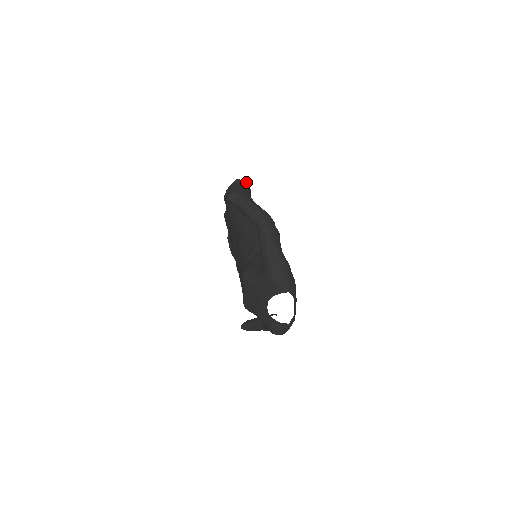
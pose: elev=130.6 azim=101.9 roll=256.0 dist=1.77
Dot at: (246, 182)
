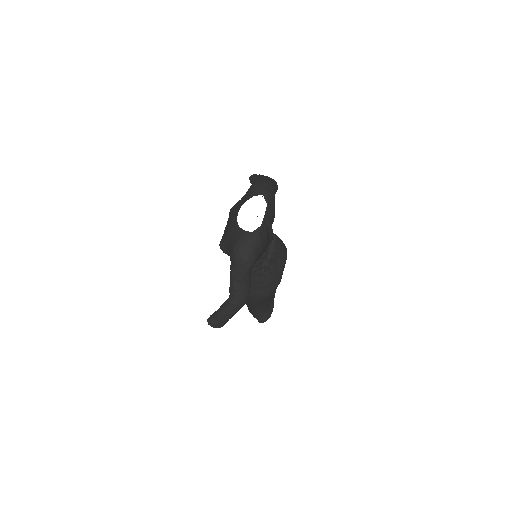
Dot at: occluded
